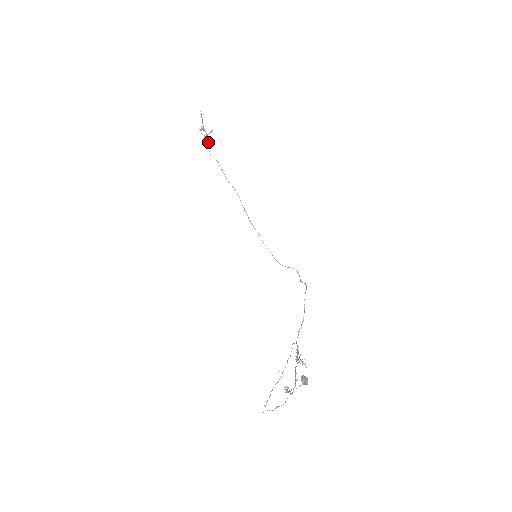
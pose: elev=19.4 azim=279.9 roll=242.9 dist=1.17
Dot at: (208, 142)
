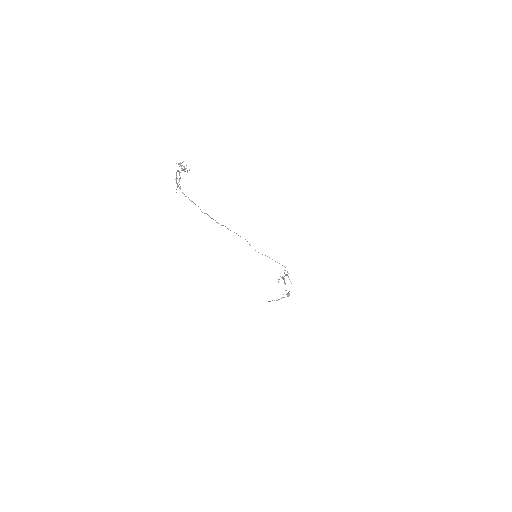
Dot at: occluded
